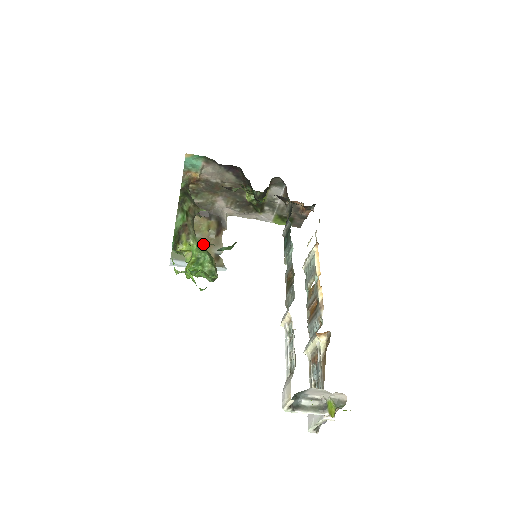
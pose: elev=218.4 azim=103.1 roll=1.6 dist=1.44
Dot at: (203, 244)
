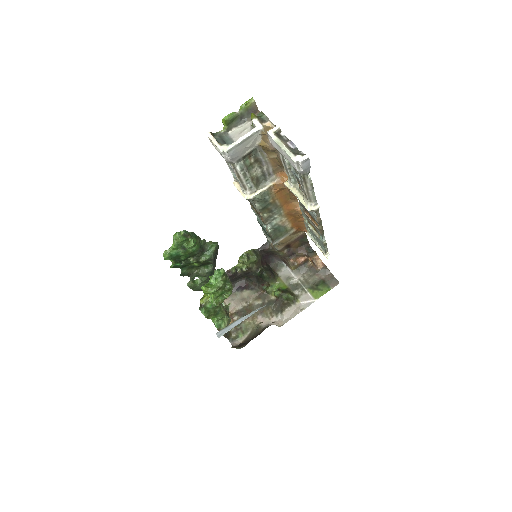
Dot at: occluded
